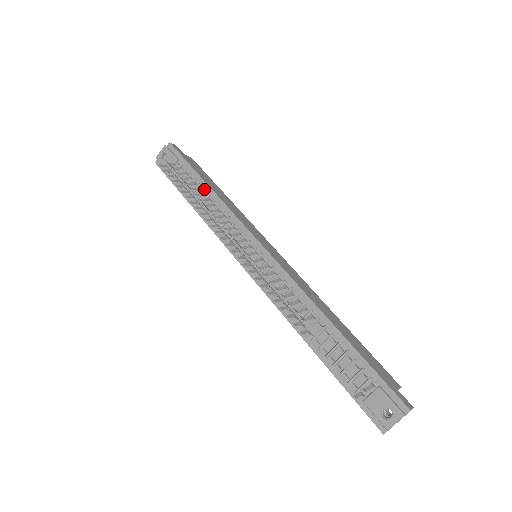
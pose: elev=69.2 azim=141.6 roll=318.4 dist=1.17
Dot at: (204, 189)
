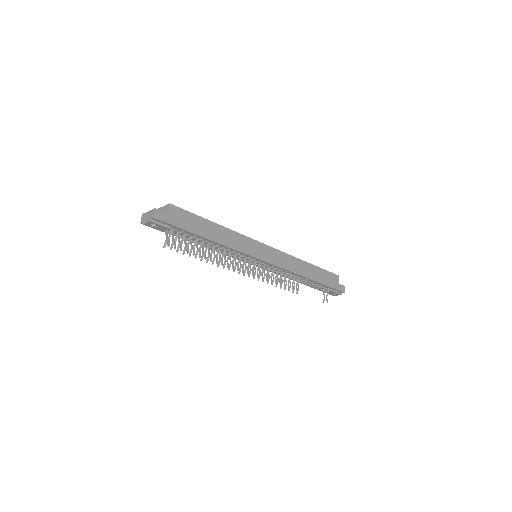
Dot at: (207, 242)
